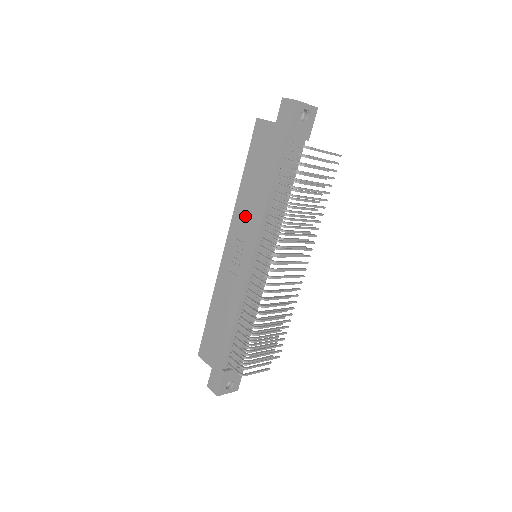
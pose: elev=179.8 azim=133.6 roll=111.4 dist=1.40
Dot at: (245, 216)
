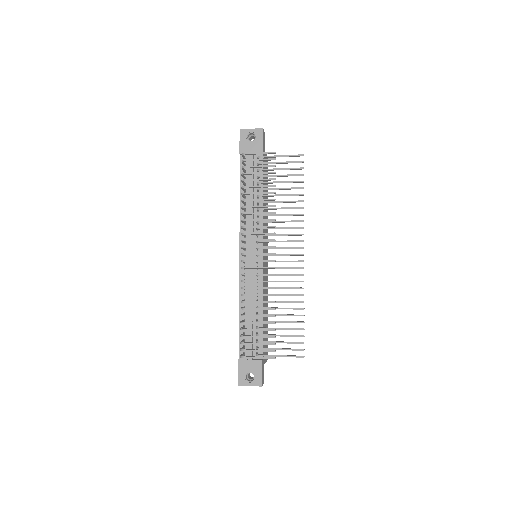
Dot at: occluded
